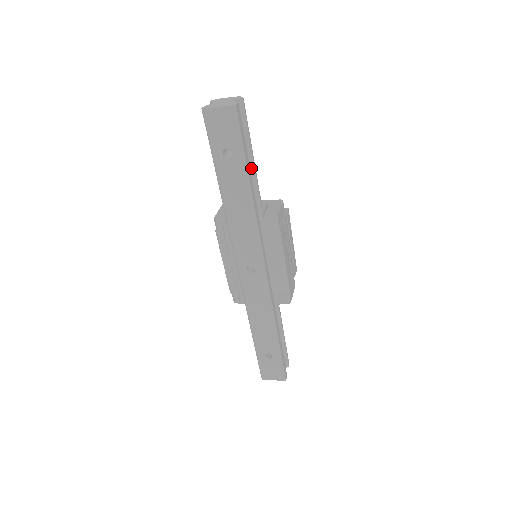
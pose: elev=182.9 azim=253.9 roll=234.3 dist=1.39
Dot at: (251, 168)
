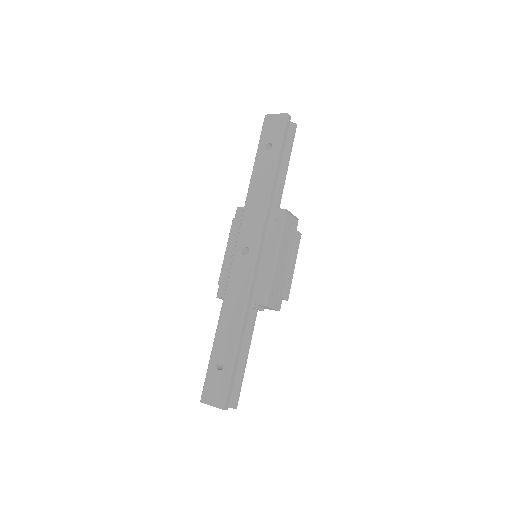
Dot at: (283, 173)
